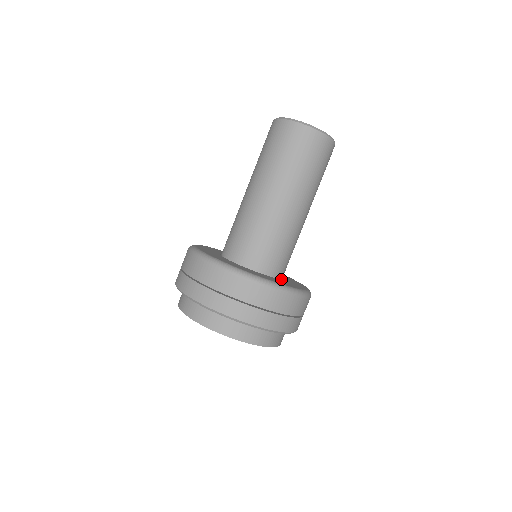
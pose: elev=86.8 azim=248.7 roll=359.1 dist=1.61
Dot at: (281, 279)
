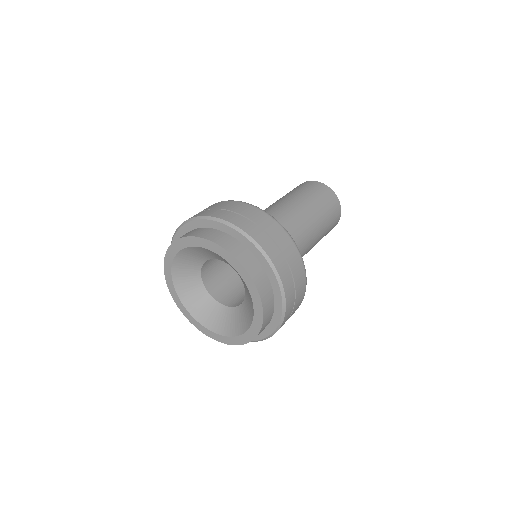
Dot at: occluded
